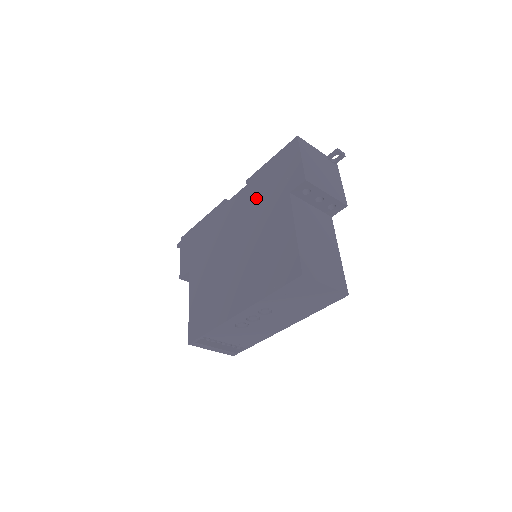
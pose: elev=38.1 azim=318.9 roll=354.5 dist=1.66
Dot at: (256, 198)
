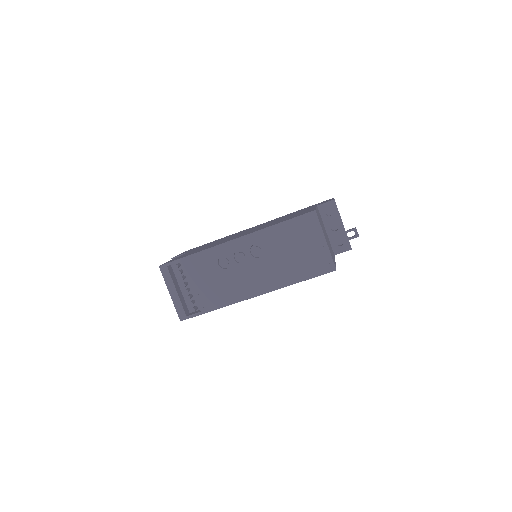
Dot at: occluded
